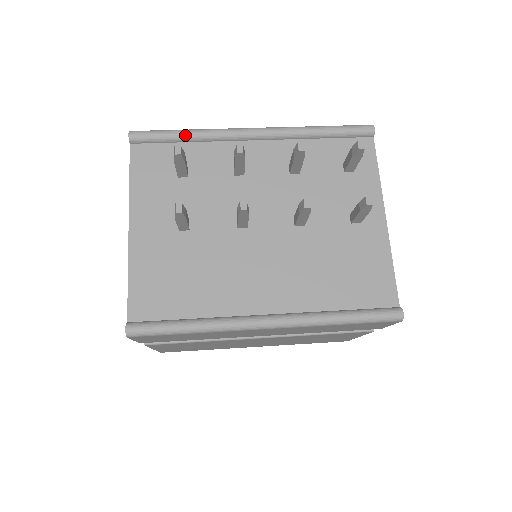
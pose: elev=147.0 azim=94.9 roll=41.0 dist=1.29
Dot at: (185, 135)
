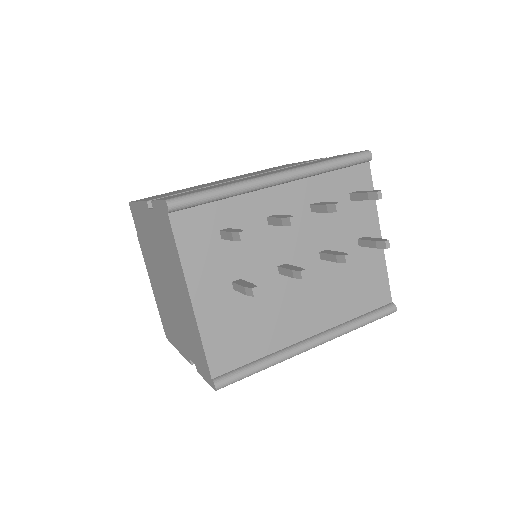
Dot at: (221, 195)
